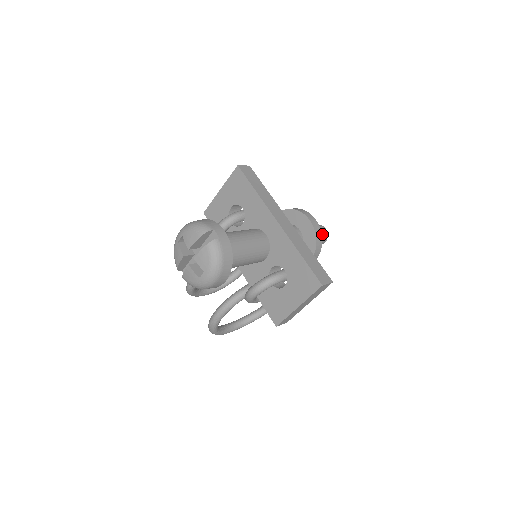
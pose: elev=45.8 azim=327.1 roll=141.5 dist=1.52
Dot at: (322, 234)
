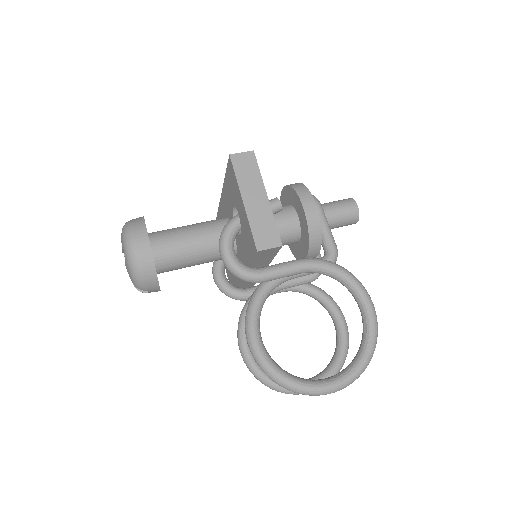
Dot at: (340, 201)
